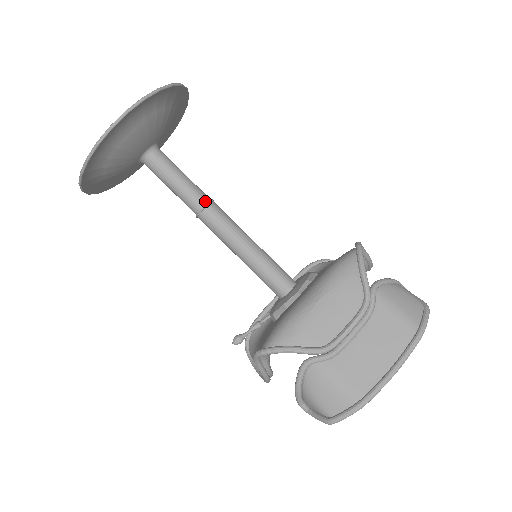
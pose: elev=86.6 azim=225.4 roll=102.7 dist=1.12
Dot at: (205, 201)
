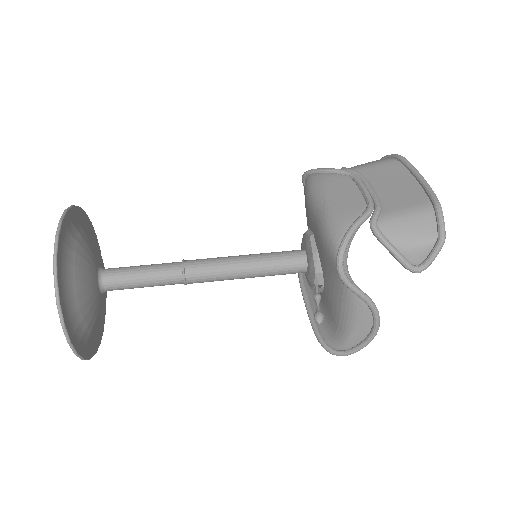
Dot at: (179, 263)
